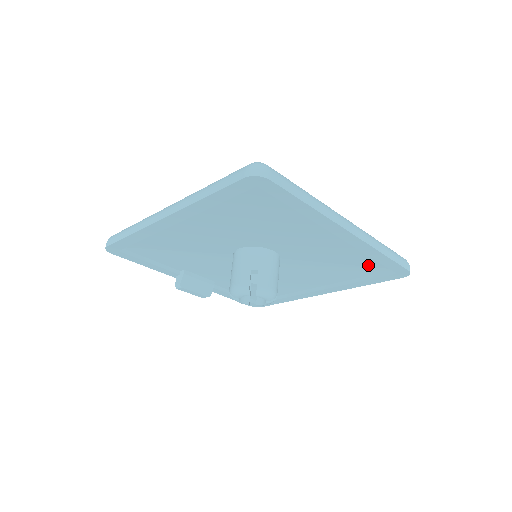
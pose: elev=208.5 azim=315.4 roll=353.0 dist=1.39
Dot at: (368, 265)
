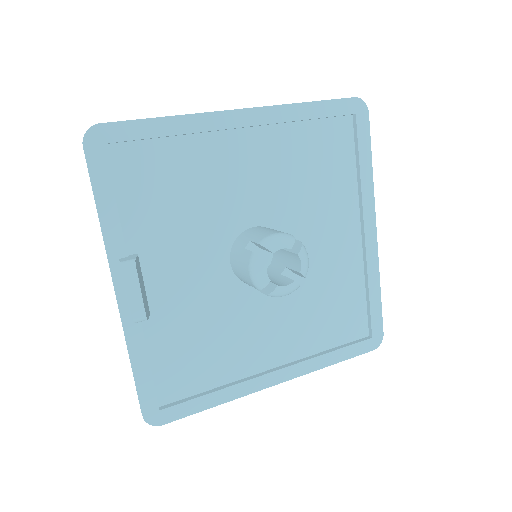
Dot at: (350, 318)
